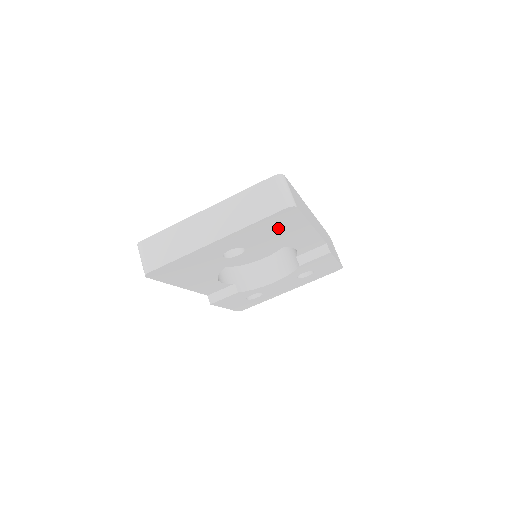
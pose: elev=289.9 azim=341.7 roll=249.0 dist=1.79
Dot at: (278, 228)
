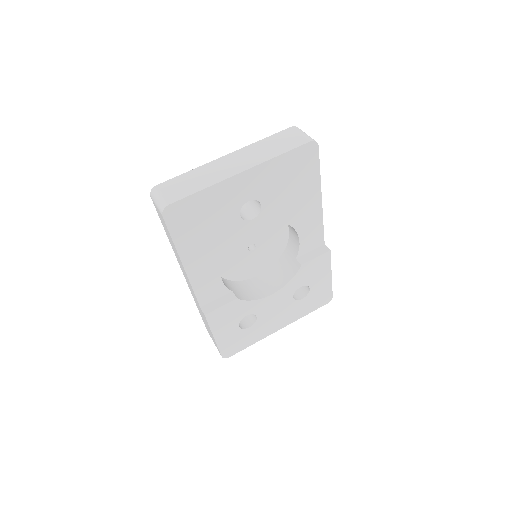
Dot at: (296, 180)
